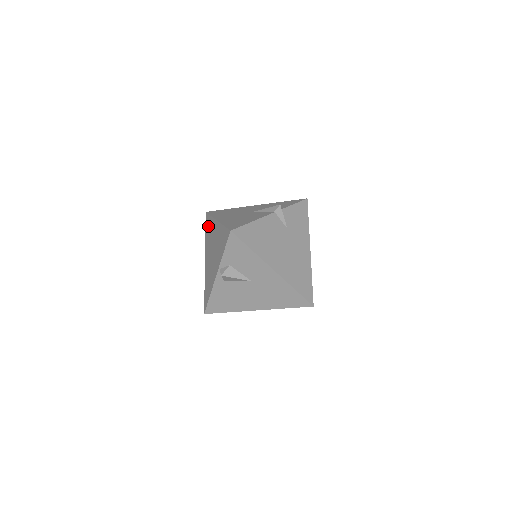
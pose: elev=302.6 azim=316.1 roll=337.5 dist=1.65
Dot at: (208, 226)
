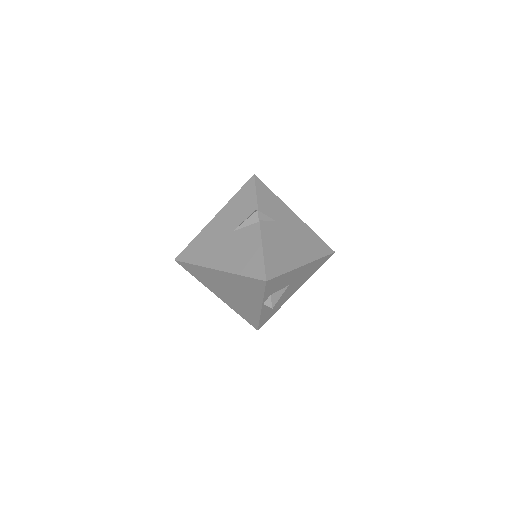
Dot at: (196, 272)
